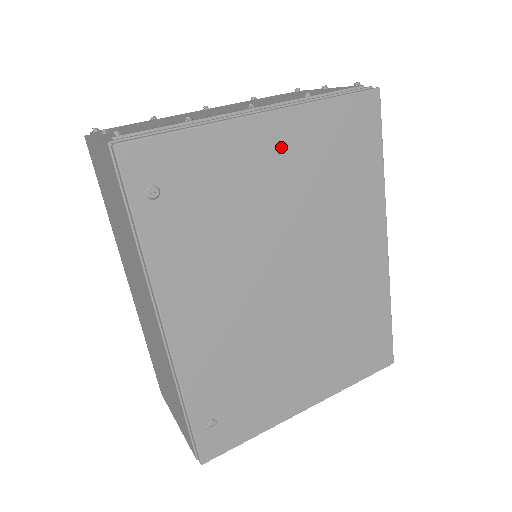
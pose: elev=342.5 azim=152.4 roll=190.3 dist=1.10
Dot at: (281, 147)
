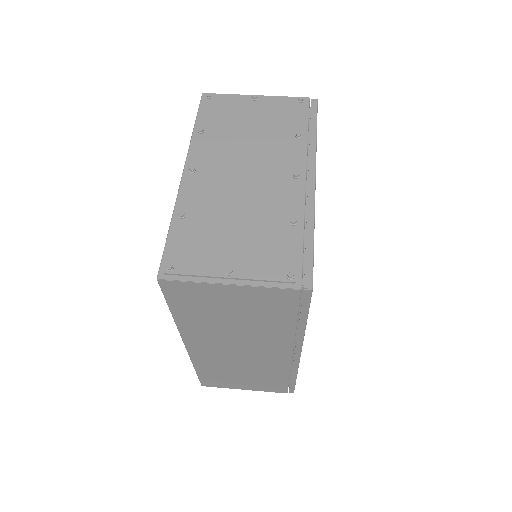
Dot at: occluded
